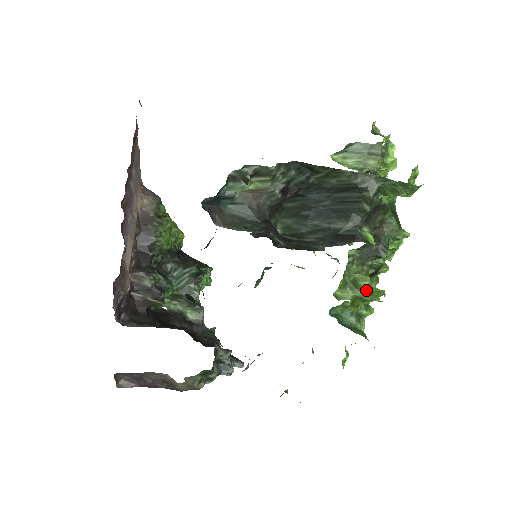
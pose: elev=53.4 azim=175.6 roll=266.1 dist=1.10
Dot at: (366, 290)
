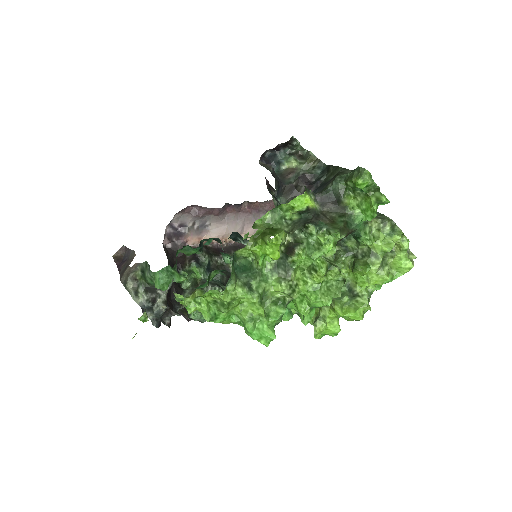
Dot at: (273, 233)
